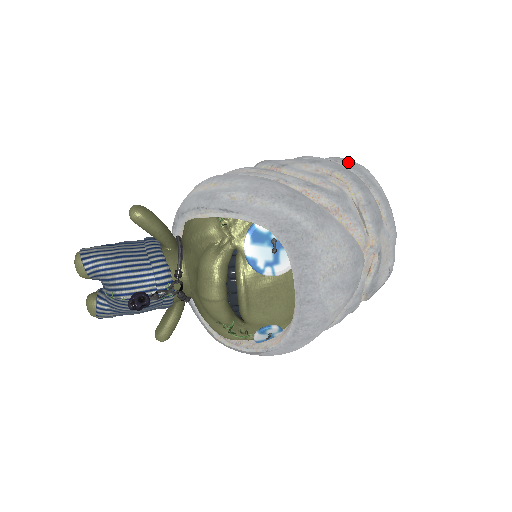
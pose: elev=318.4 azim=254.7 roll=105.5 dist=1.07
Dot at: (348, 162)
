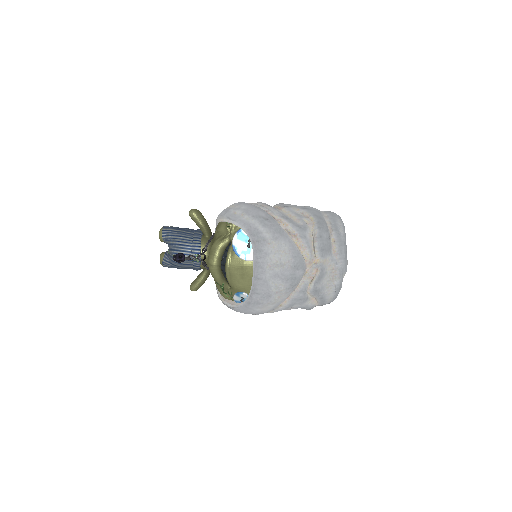
Dot at: (332, 215)
